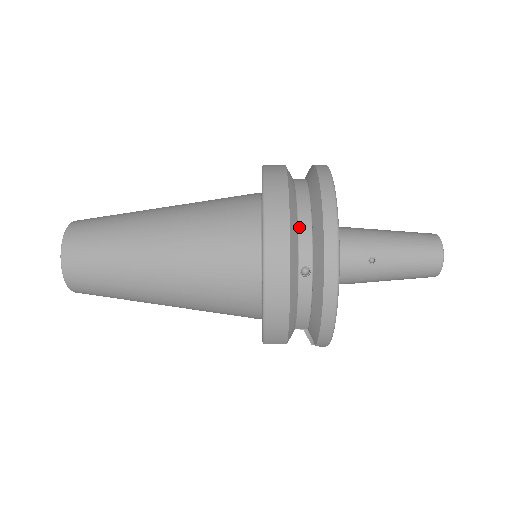
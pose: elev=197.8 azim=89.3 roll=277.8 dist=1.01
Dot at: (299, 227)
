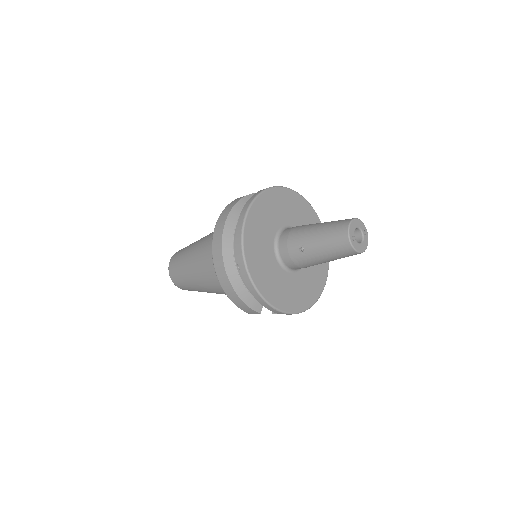
Dot at: (234, 239)
